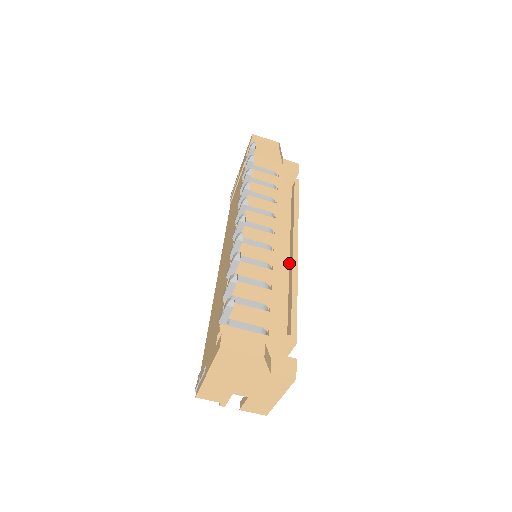
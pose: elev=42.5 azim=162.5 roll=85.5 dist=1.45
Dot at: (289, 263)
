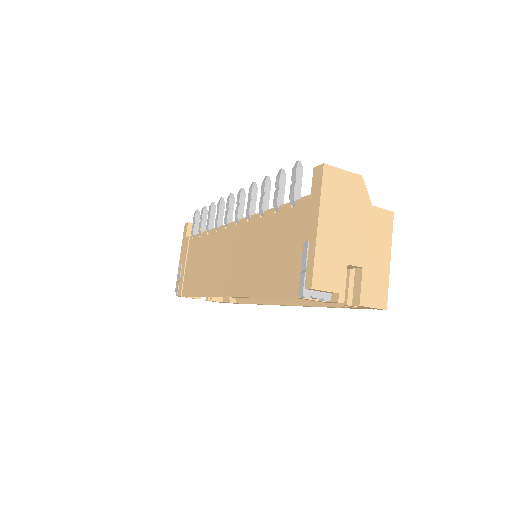
Dot at: occluded
